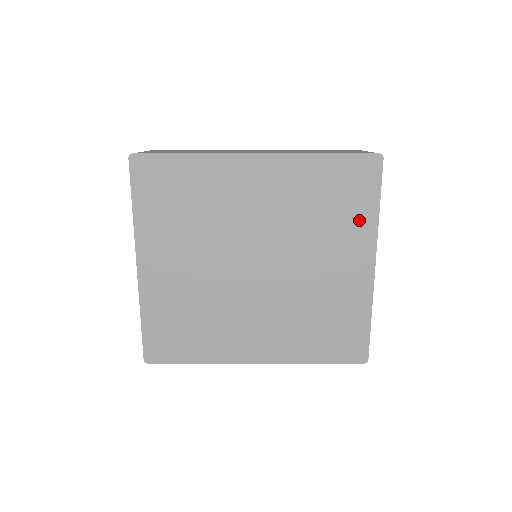
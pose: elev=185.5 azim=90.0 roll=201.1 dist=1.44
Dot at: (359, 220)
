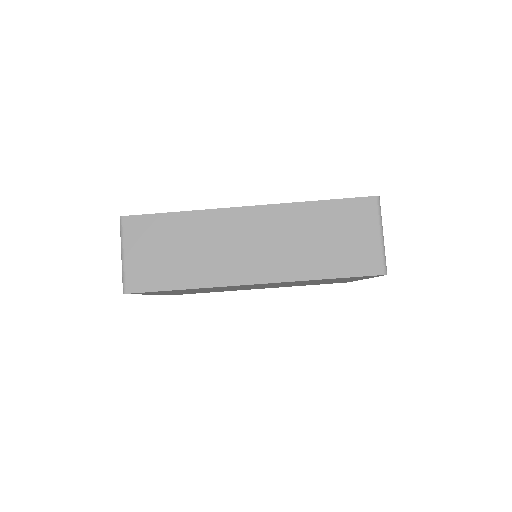
Dot at: occluded
